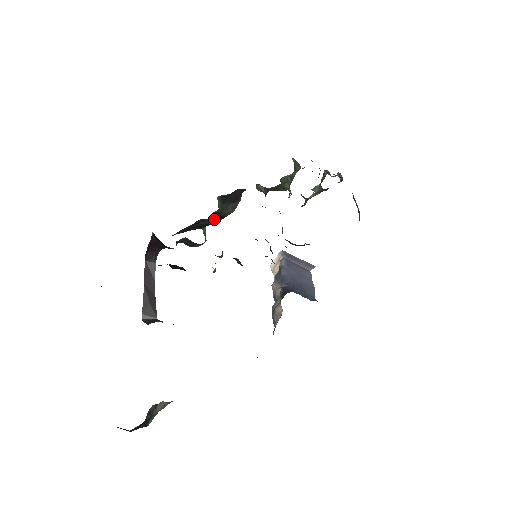
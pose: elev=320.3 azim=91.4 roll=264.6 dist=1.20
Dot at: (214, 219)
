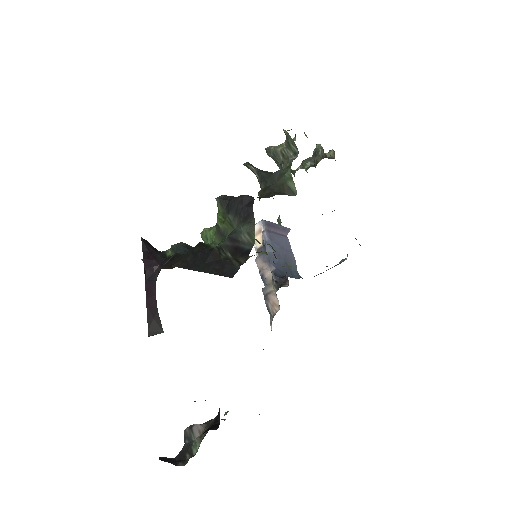
Dot at: (234, 252)
